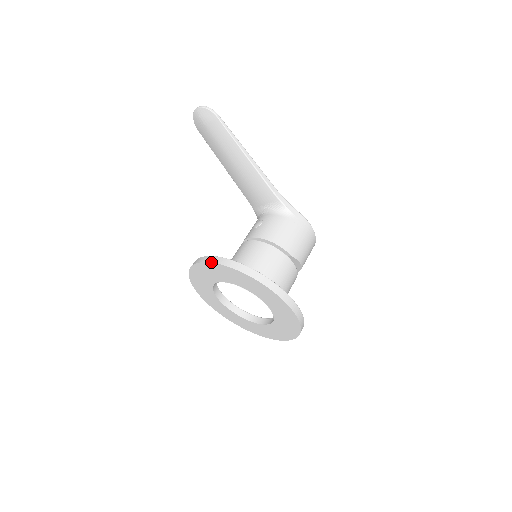
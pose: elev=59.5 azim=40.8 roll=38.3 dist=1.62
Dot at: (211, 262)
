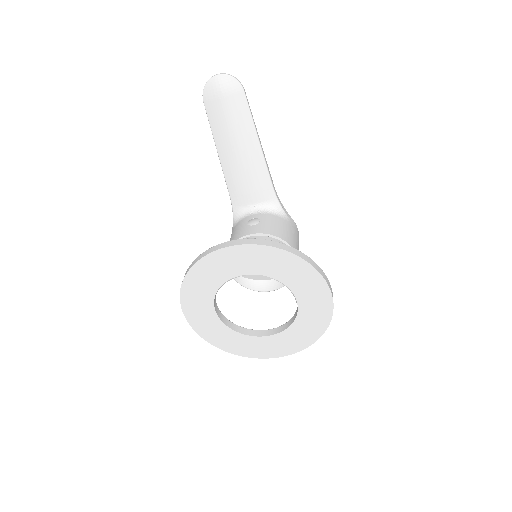
Dot at: (258, 244)
